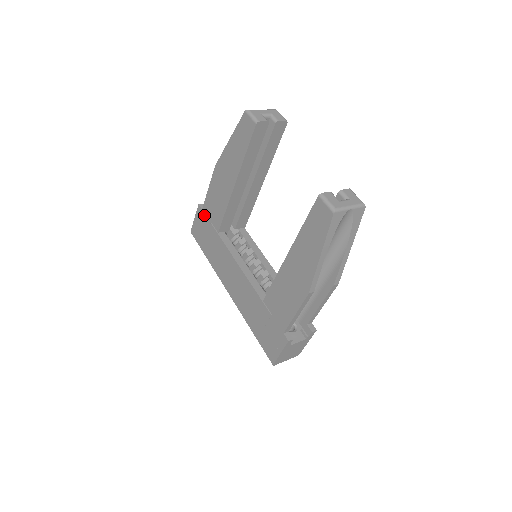
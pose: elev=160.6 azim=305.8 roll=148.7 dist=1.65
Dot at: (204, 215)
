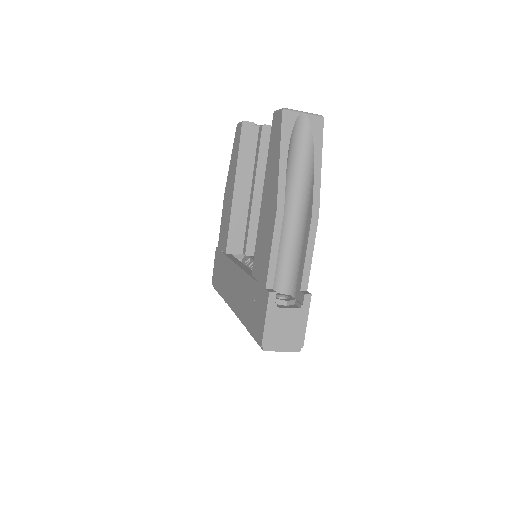
Dot at: (218, 251)
